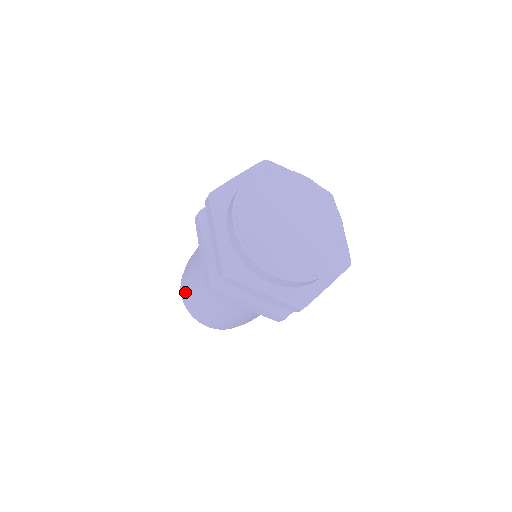
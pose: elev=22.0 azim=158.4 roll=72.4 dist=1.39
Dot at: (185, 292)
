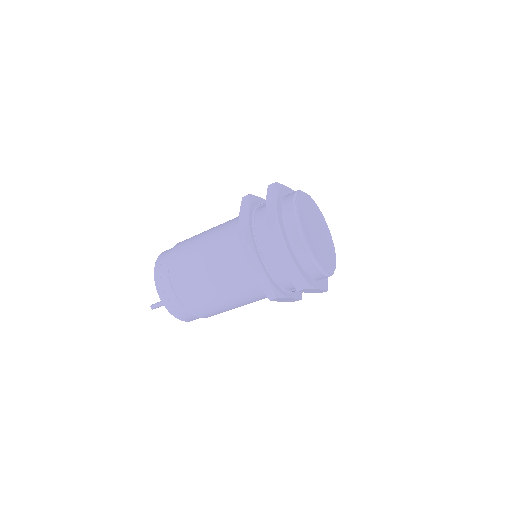
Dot at: (170, 260)
